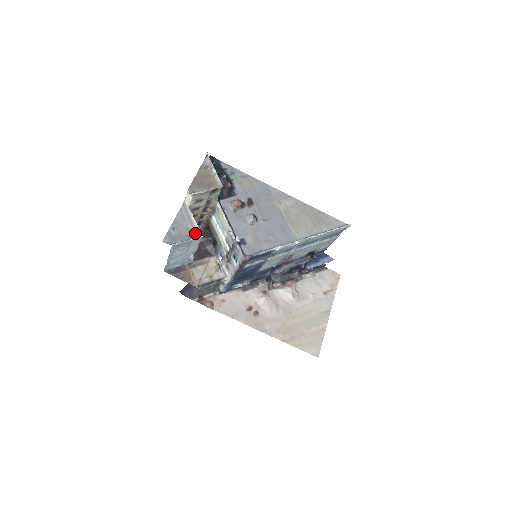
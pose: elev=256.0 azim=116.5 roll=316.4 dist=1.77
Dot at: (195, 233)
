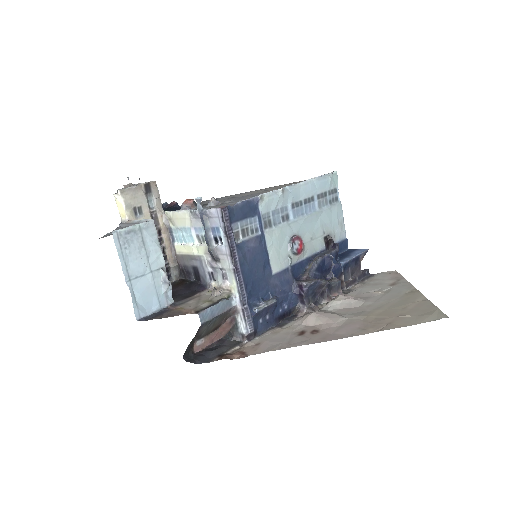
Dot at: occluded
